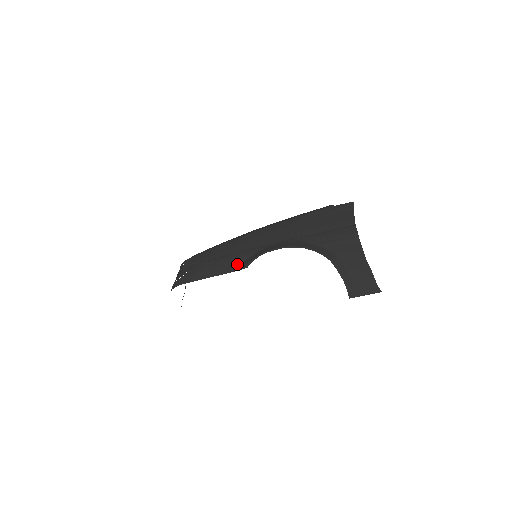
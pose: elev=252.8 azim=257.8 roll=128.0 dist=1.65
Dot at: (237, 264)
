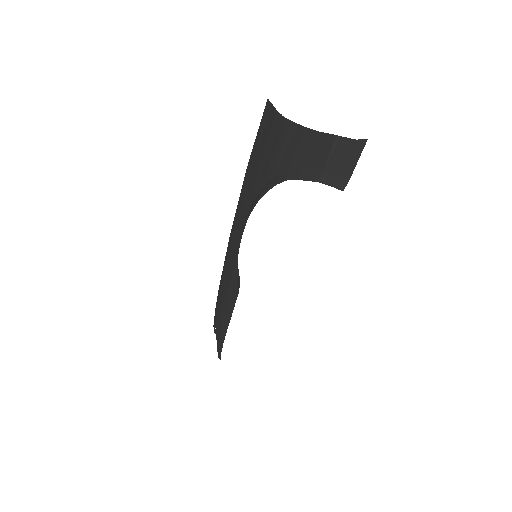
Dot at: (234, 285)
